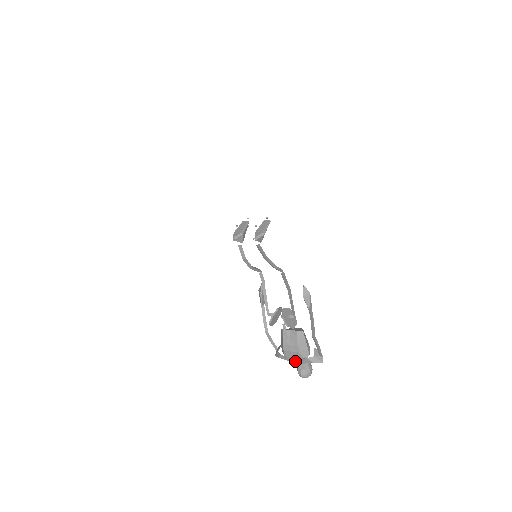
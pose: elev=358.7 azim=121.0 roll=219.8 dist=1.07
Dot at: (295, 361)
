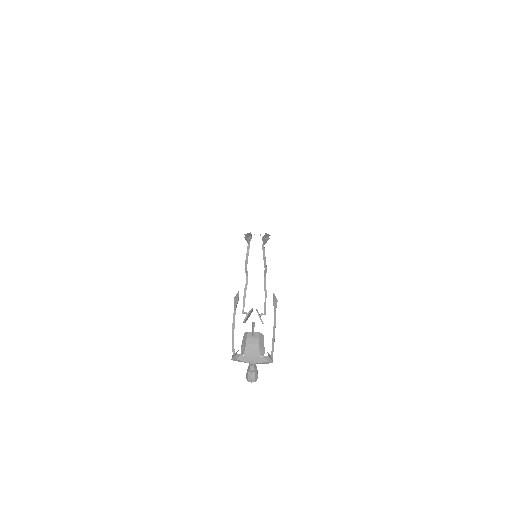
Dot at: (250, 362)
